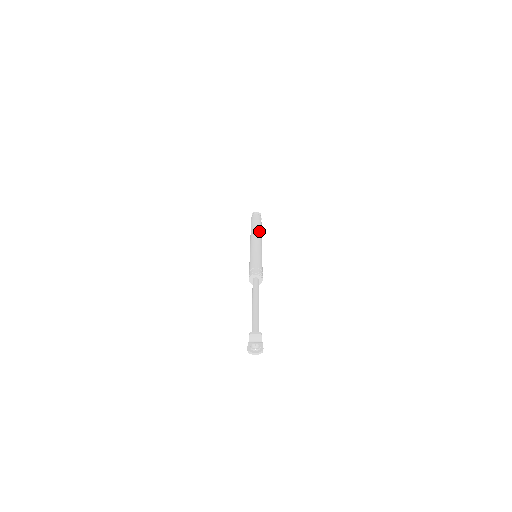
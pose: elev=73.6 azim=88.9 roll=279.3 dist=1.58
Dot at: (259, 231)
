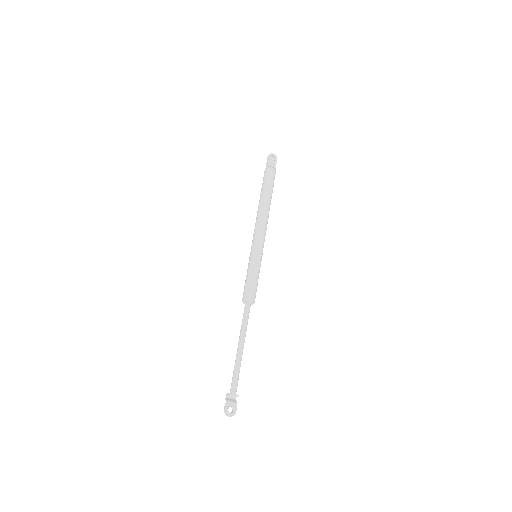
Dot at: (268, 210)
